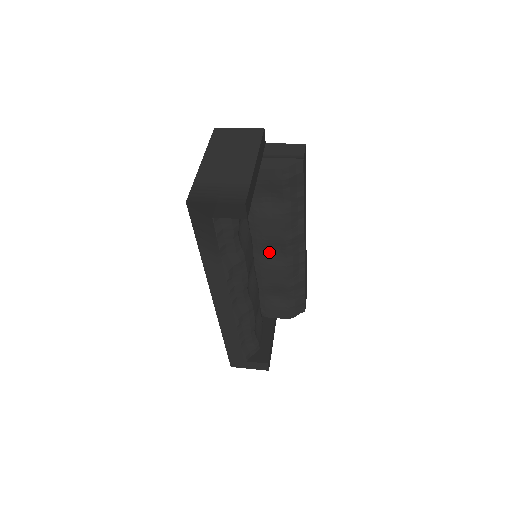
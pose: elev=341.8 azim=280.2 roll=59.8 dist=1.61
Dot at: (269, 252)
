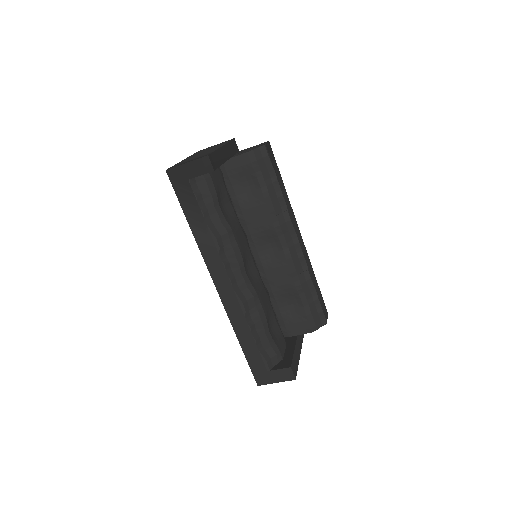
Dot at: (266, 249)
